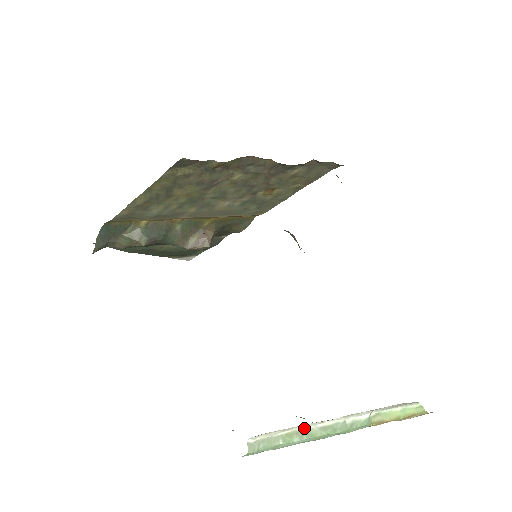
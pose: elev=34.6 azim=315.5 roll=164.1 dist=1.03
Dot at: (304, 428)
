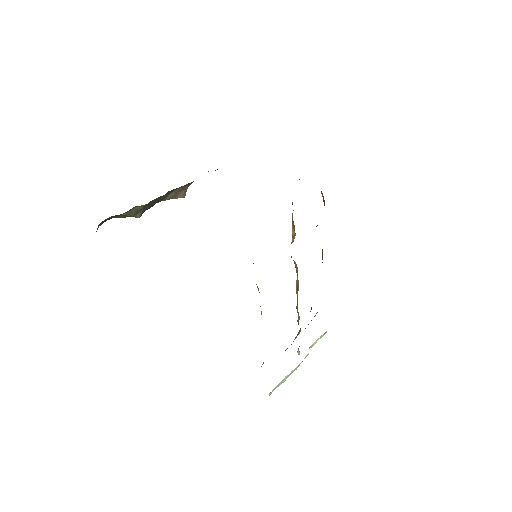
Dot at: (289, 374)
